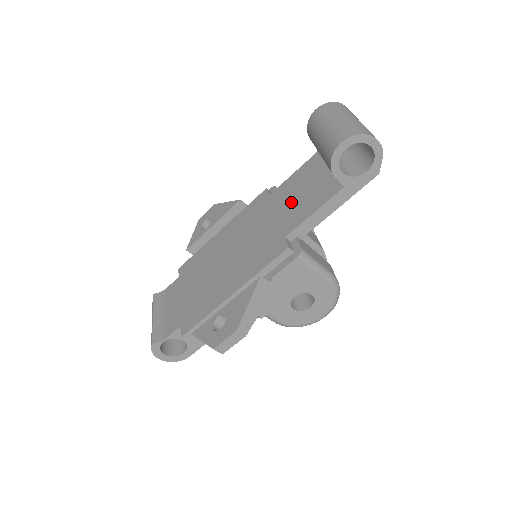
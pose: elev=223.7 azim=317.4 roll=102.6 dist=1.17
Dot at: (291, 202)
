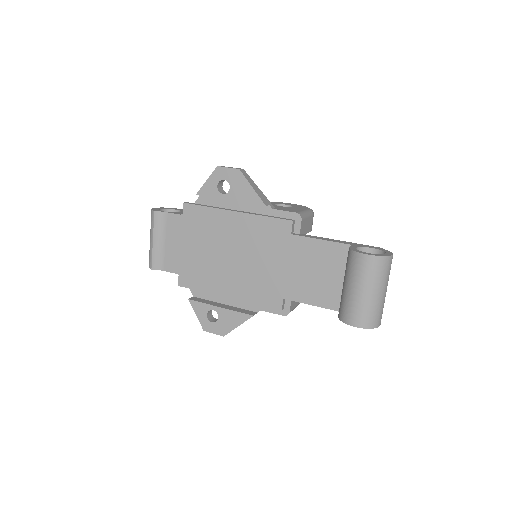
Dot at: (303, 271)
